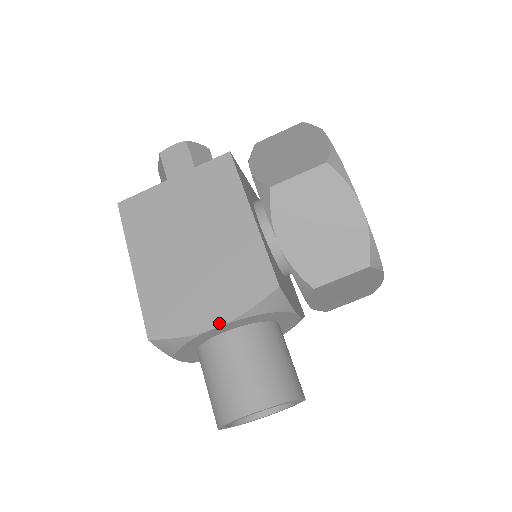
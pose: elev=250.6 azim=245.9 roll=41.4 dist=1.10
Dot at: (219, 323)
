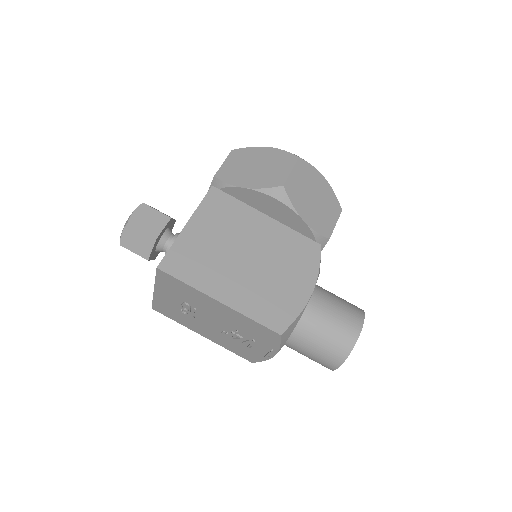
Dot at: (312, 289)
